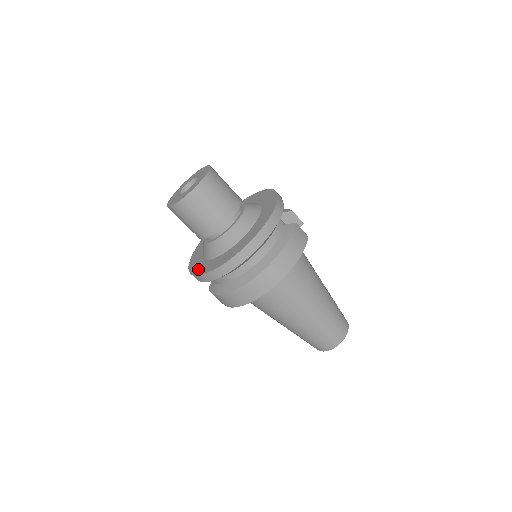
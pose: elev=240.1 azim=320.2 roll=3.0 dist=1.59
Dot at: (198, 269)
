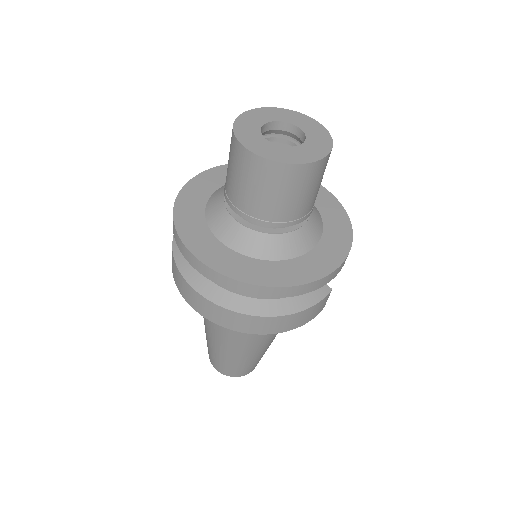
Dot at: (186, 223)
